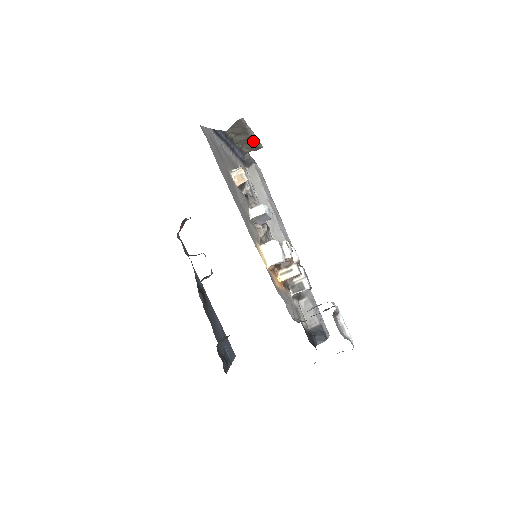
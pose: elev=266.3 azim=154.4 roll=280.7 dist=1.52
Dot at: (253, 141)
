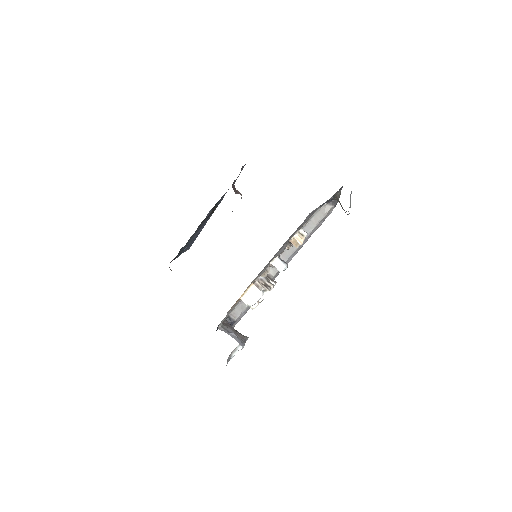
Dot at: occluded
